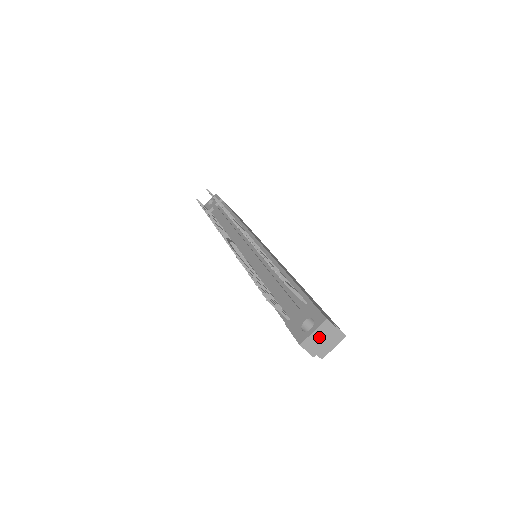
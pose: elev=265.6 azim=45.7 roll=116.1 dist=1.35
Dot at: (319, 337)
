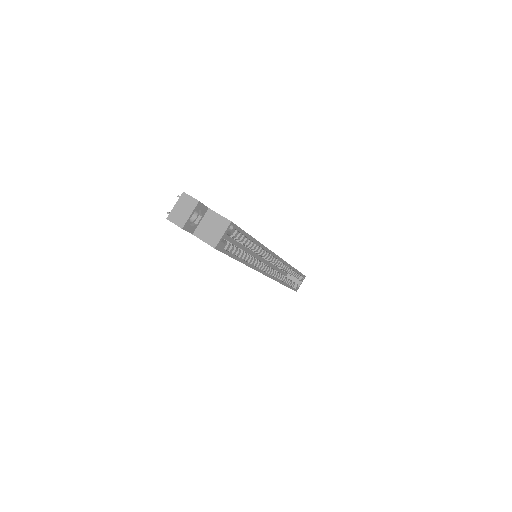
Dot at: (181, 209)
